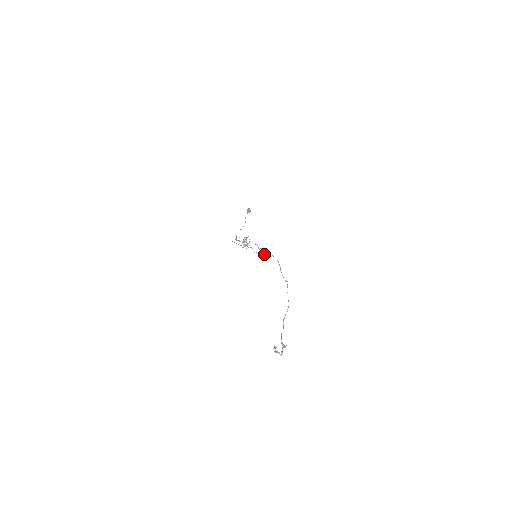
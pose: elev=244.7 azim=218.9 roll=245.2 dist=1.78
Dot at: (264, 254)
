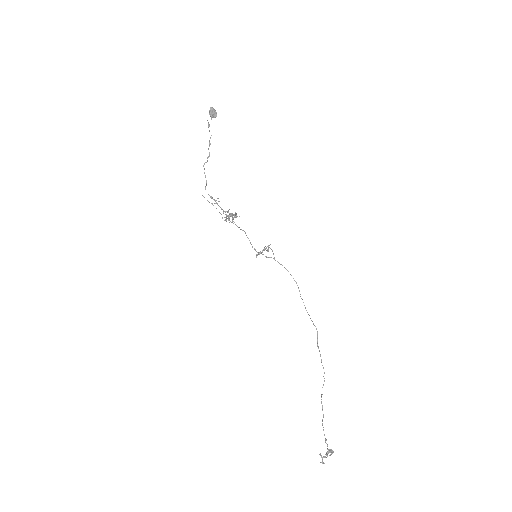
Dot at: (267, 250)
